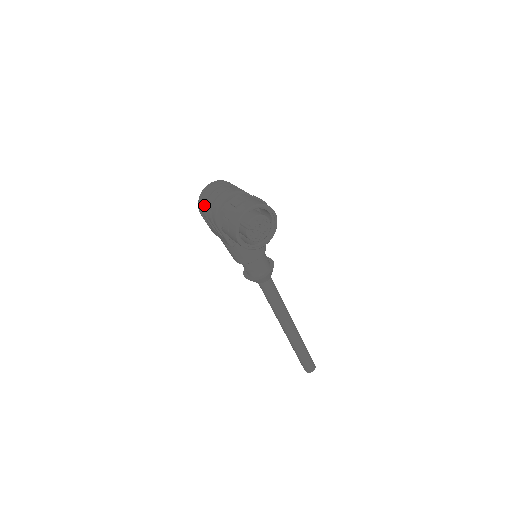
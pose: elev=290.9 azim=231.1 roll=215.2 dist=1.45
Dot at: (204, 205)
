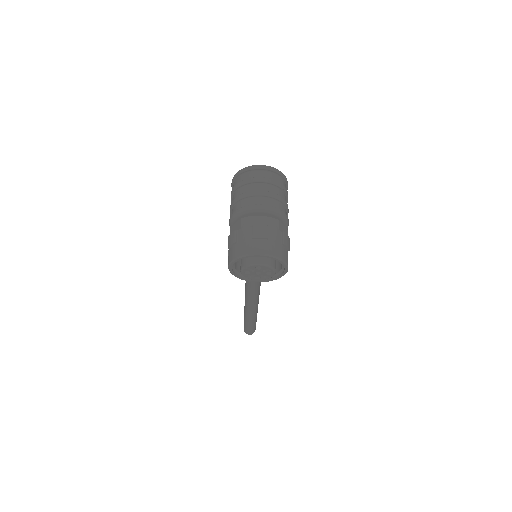
Dot at: (237, 186)
